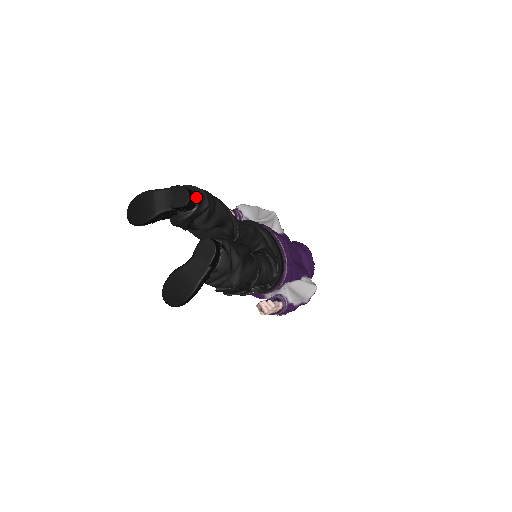
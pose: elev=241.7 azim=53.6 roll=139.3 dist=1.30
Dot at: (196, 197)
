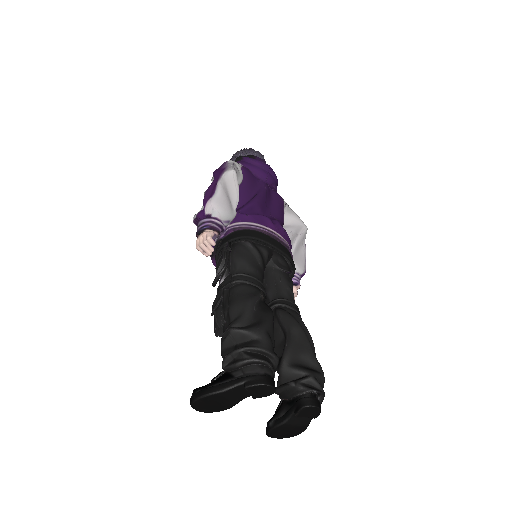
Dot at: (271, 372)
